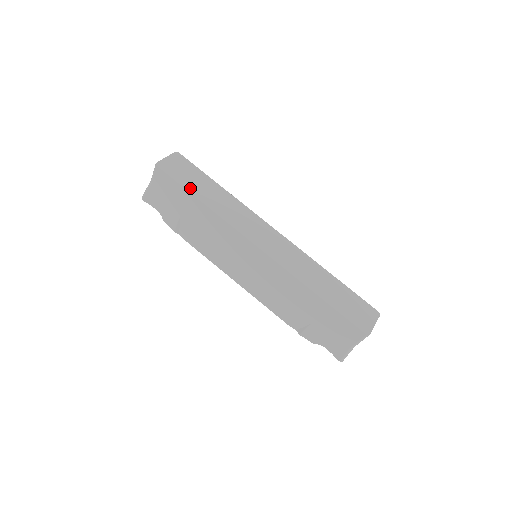
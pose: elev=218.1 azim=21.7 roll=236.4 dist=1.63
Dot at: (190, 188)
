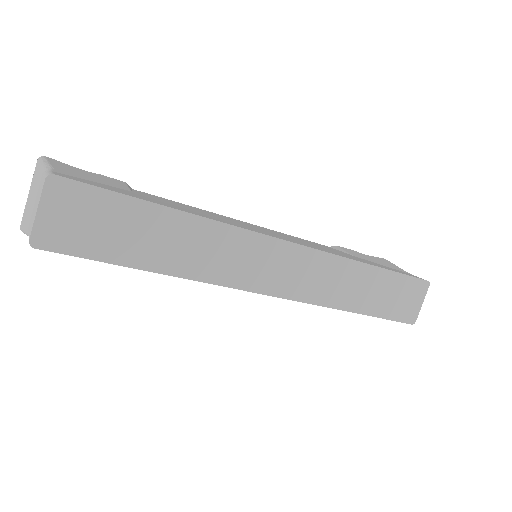
Dot at: (124, 257)
